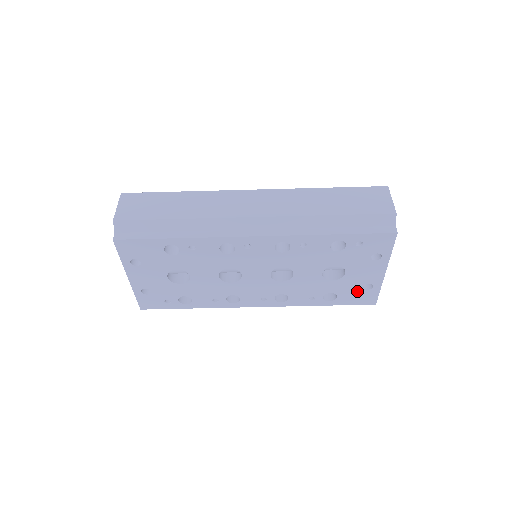
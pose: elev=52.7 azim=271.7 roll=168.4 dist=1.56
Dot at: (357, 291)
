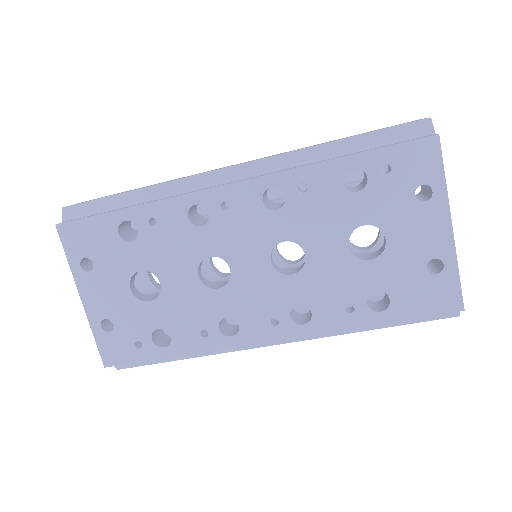
Dot at: (419, 280)
